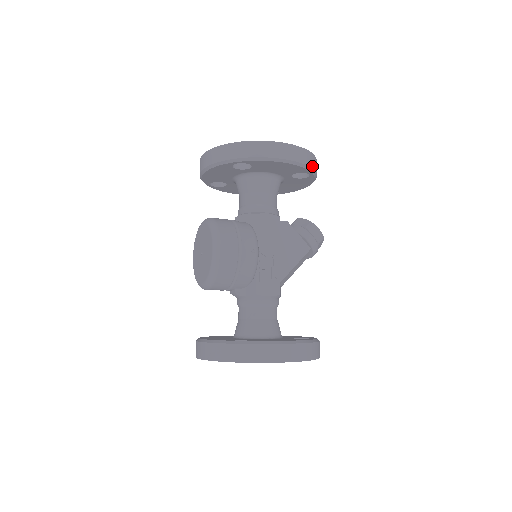
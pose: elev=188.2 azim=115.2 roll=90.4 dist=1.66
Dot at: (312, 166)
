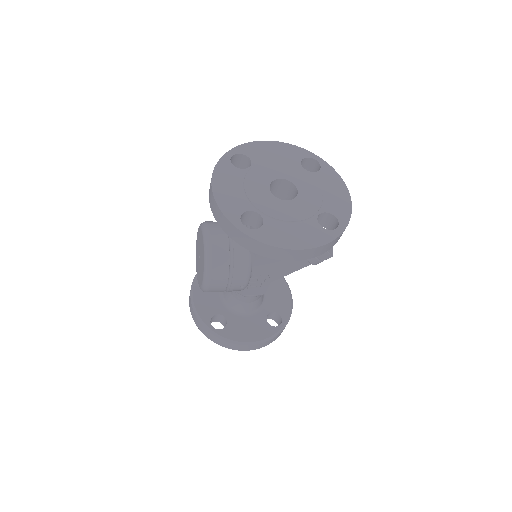
Dot at: (330, 248)
